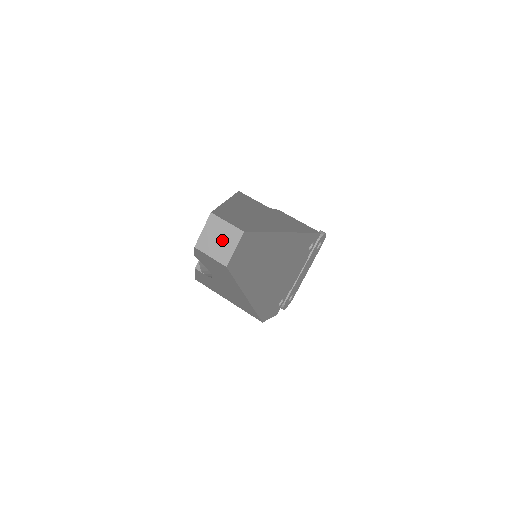
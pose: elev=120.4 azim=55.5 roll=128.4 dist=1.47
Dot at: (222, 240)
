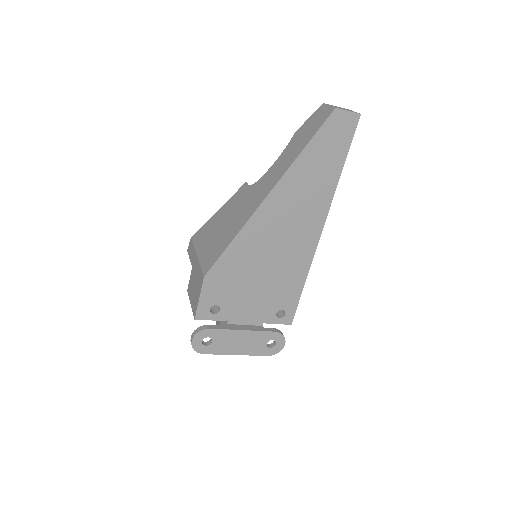
Dot at: (344, 109)
